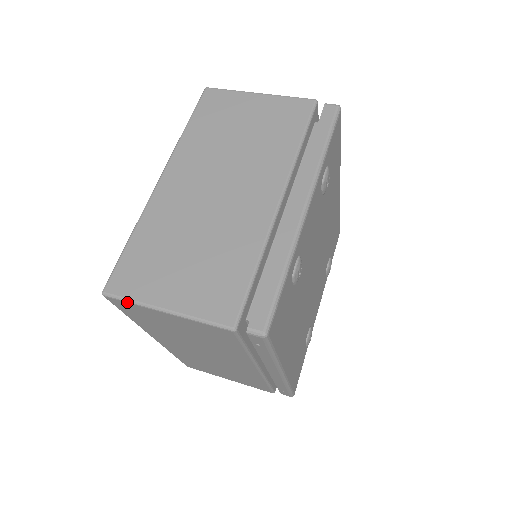
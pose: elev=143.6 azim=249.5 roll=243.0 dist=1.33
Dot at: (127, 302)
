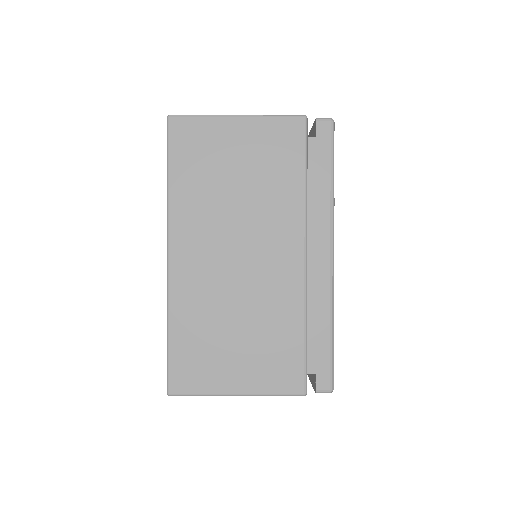
Dot at: occluded
